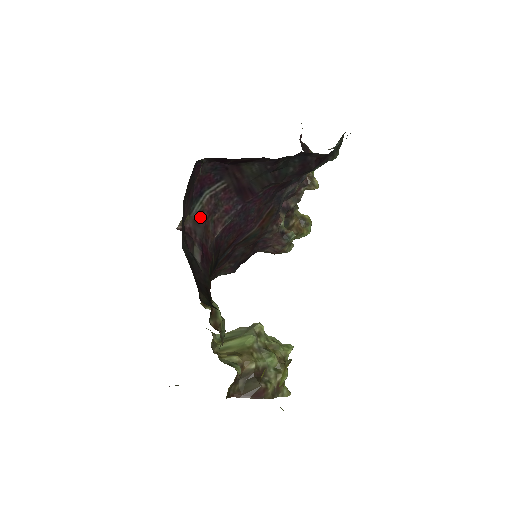
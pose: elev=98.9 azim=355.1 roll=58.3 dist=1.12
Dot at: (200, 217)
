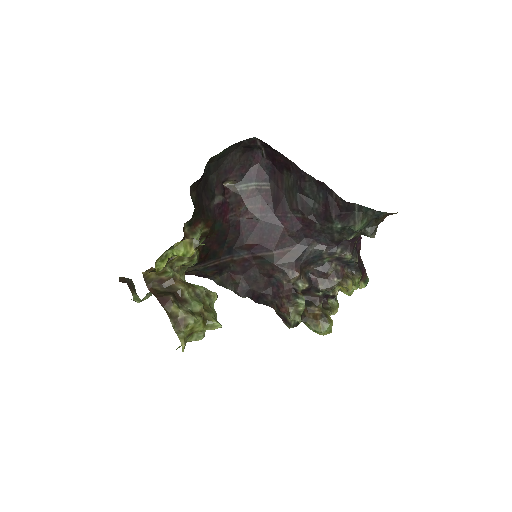
Dot at: (241, 196)
